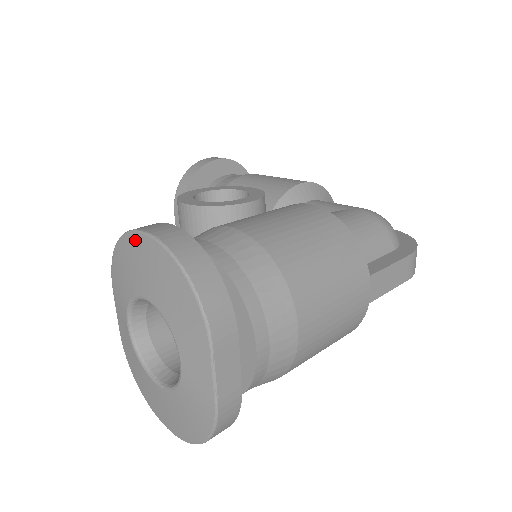
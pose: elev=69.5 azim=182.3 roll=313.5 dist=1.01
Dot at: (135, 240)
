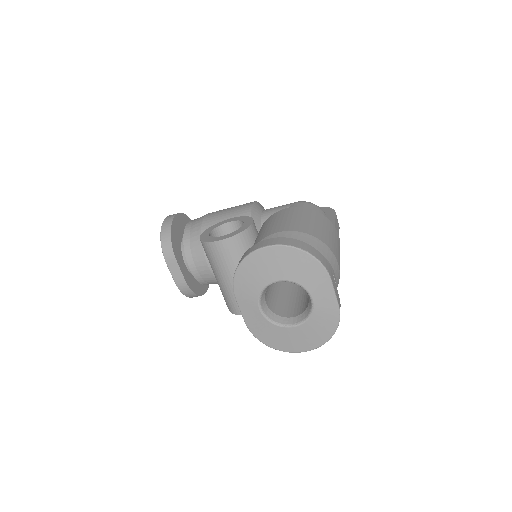
Dot at: (260, 254)
